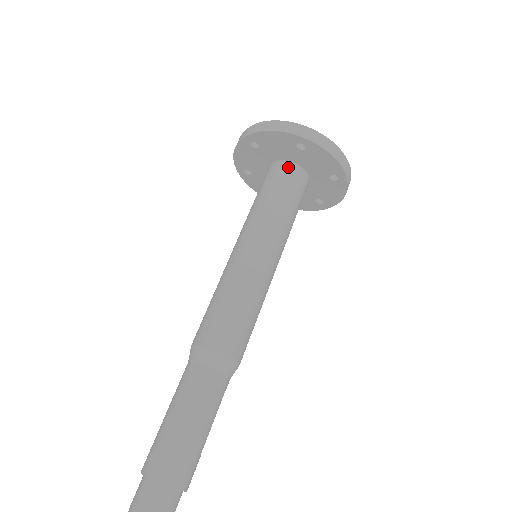
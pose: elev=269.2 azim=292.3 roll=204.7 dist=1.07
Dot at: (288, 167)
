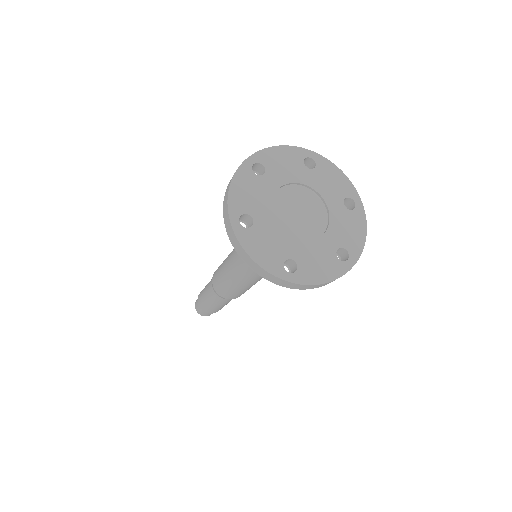
Dot at: occluded
